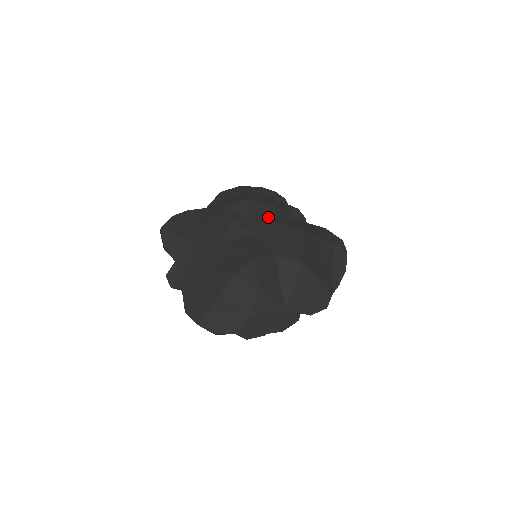
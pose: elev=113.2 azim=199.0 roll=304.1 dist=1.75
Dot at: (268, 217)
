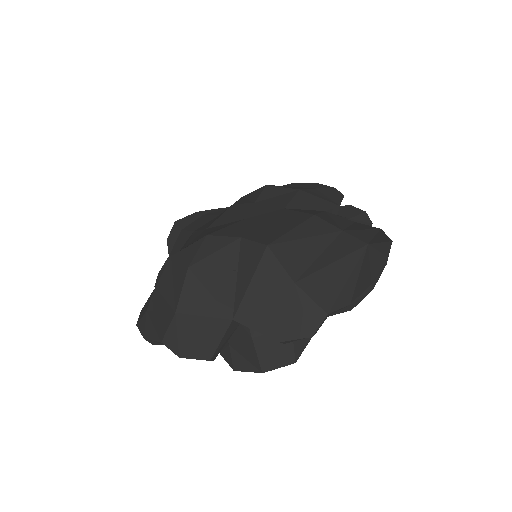
Dot at: (281, 203)
